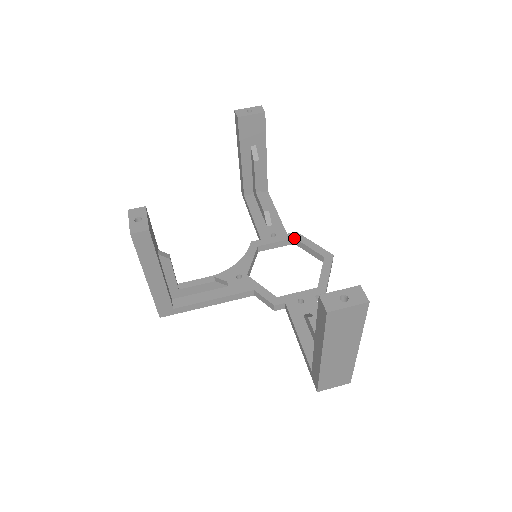
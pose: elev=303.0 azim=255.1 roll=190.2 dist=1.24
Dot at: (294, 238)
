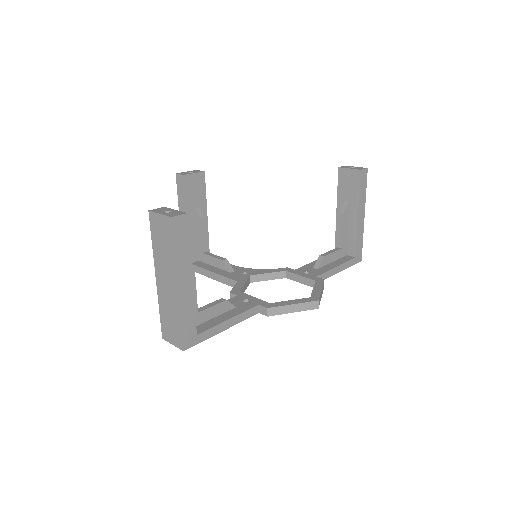
Dot at: (315, 280)
